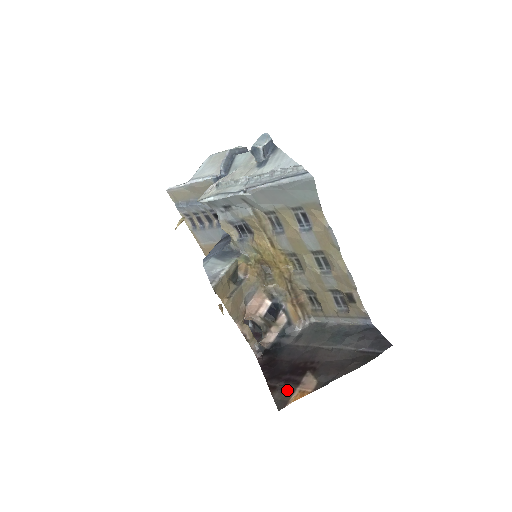
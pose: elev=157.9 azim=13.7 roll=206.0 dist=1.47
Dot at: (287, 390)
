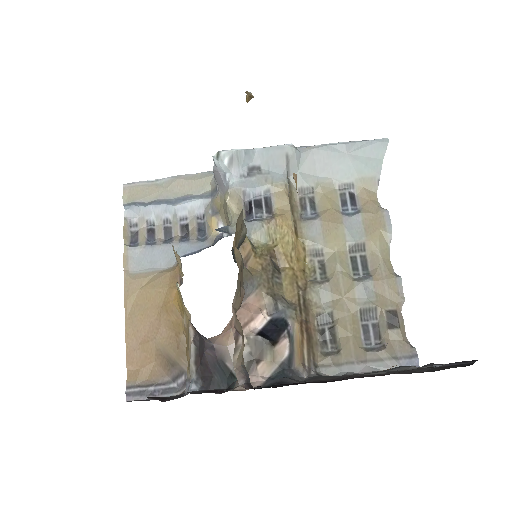
Dot at: occluded
